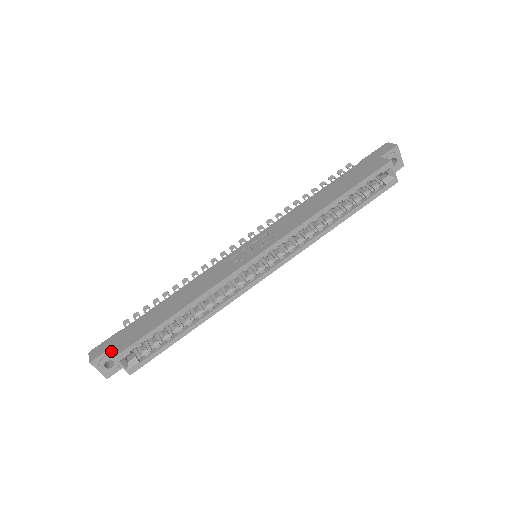
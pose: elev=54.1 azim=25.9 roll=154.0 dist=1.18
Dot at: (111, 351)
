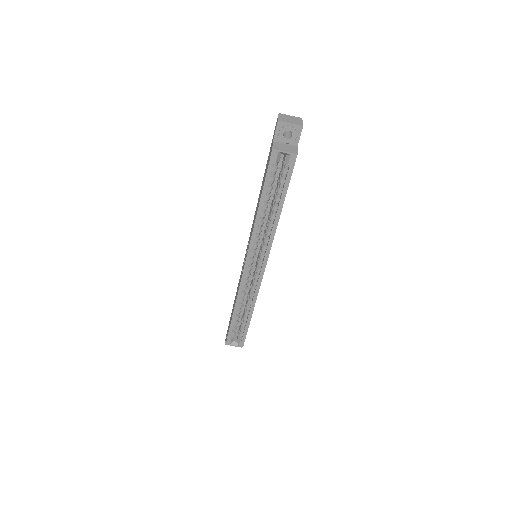
Dot at: occluded
